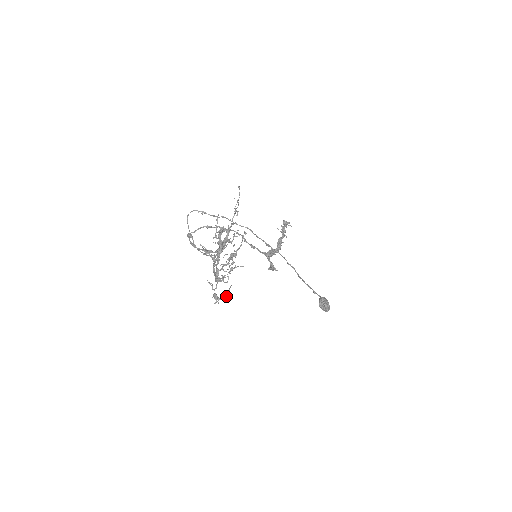
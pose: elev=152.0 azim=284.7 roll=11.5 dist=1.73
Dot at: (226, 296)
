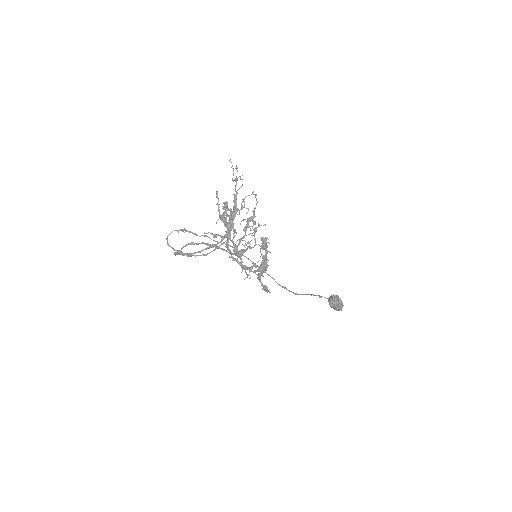
Dot at: (259, 260)
